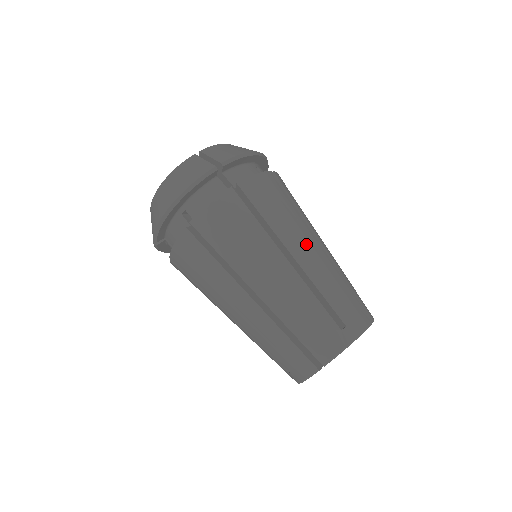
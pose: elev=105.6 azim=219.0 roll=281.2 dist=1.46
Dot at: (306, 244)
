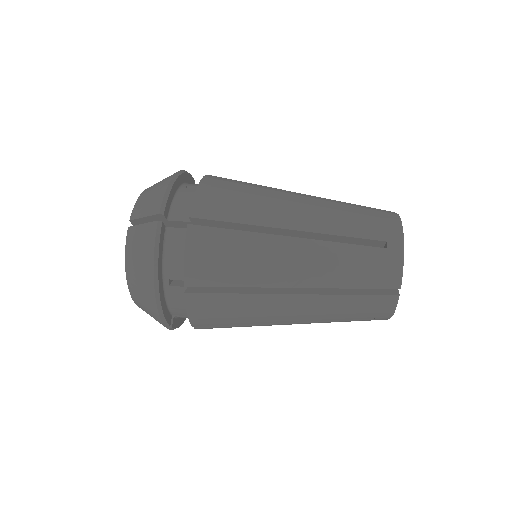
Dot at: occluded
